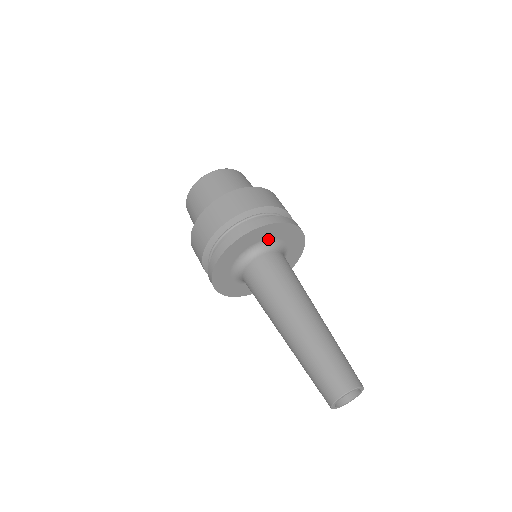
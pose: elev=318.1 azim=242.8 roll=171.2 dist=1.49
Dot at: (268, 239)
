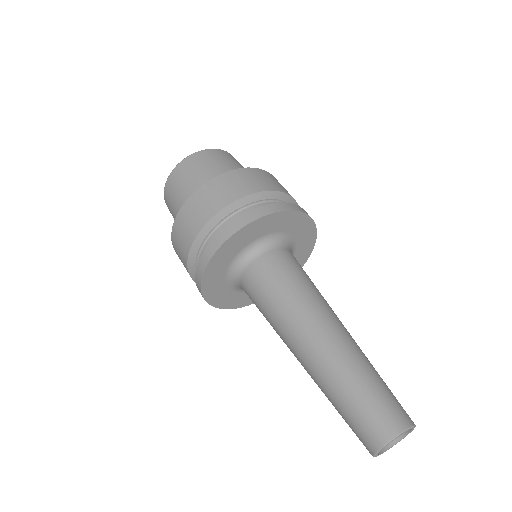
Dot at: (275, 232)
